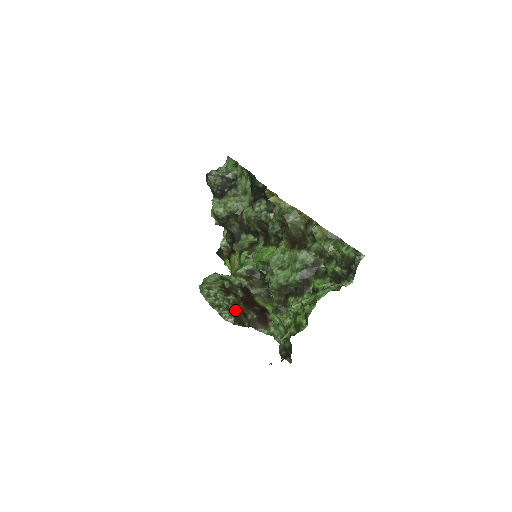
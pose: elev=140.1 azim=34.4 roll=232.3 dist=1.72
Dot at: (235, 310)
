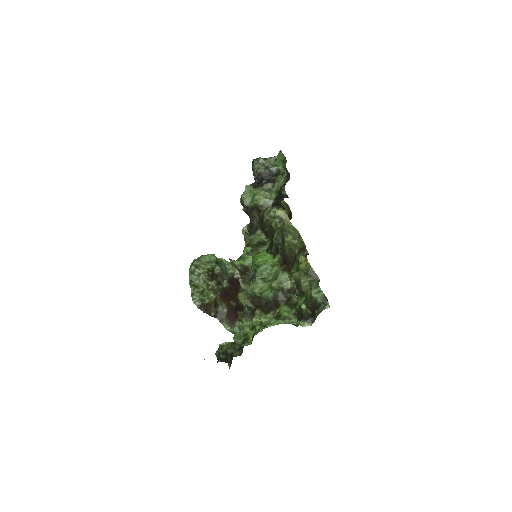
Dot at: (208, 297)
